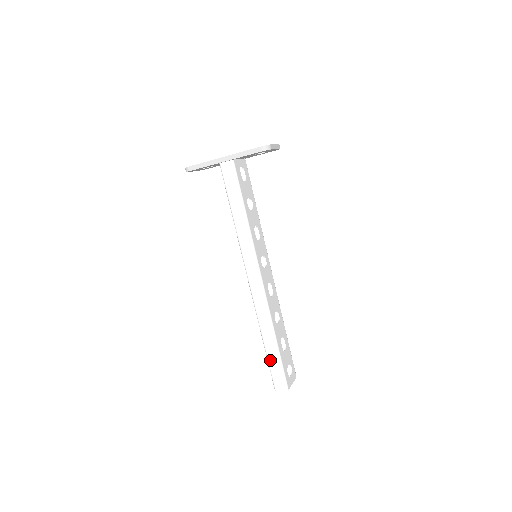
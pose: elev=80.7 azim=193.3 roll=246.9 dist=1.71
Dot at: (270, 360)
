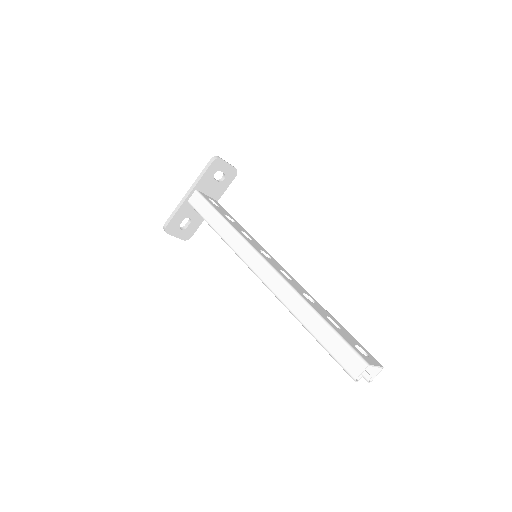
Dot at: (323, 342)
